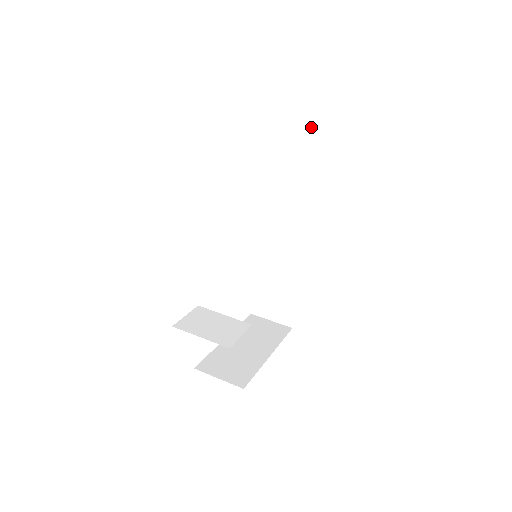
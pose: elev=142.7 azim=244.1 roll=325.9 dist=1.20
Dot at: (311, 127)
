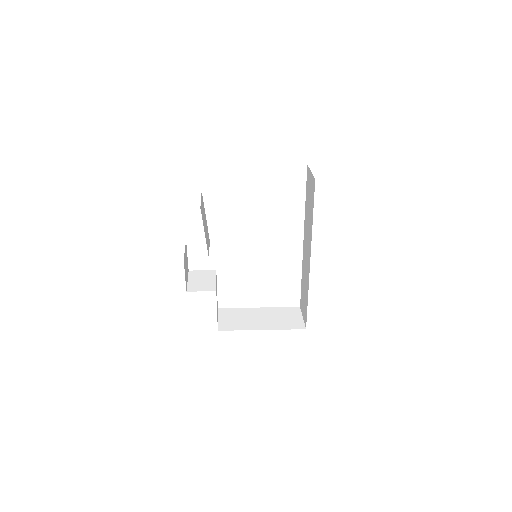
Dot at: (313, 178)
